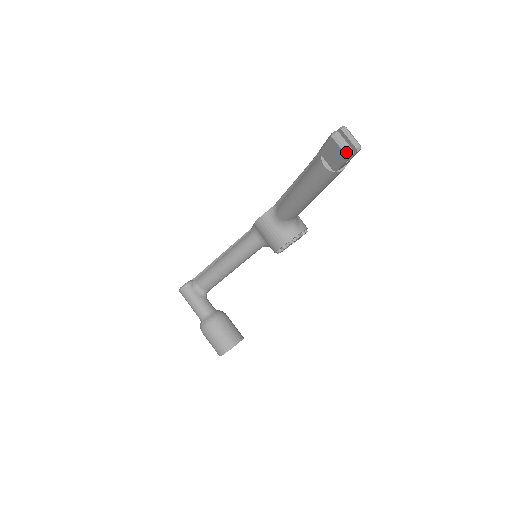
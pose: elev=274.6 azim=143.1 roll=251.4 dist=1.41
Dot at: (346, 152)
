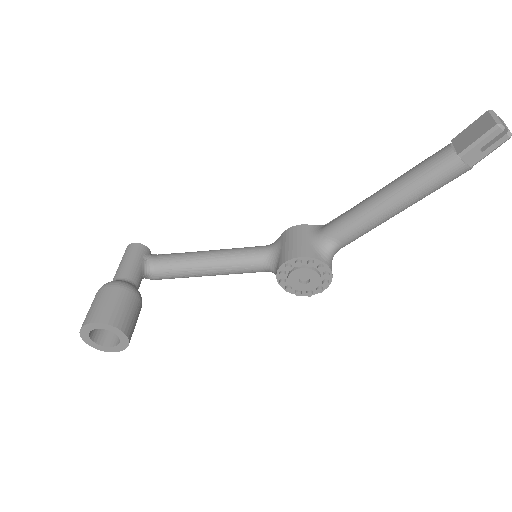
Dot at: (498, 122)
